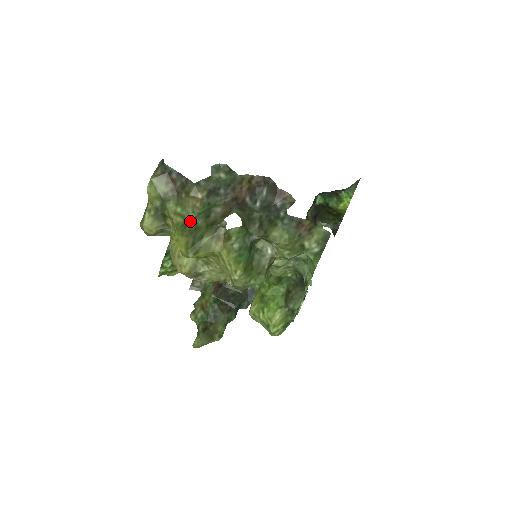
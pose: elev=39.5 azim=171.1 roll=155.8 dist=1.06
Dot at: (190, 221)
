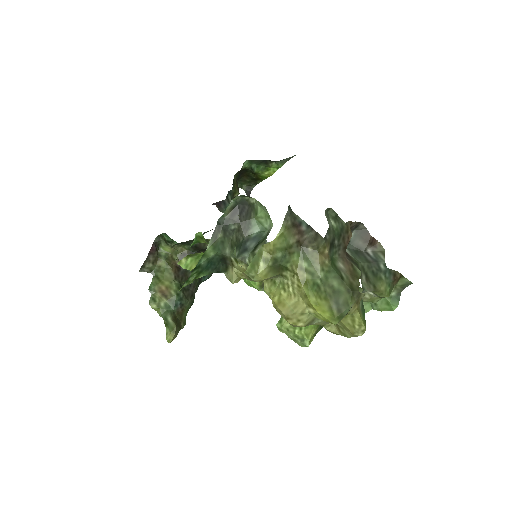
Dot at: (321, 280)
